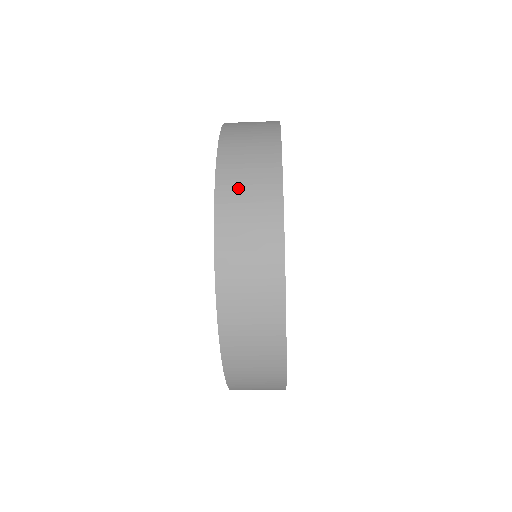
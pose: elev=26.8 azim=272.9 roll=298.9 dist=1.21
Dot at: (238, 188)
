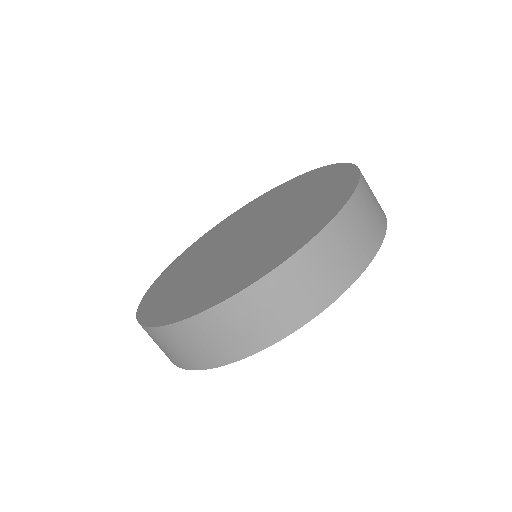
Dot at: occluded
